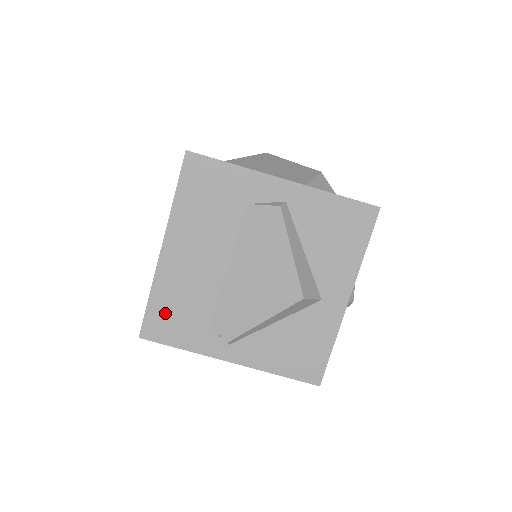
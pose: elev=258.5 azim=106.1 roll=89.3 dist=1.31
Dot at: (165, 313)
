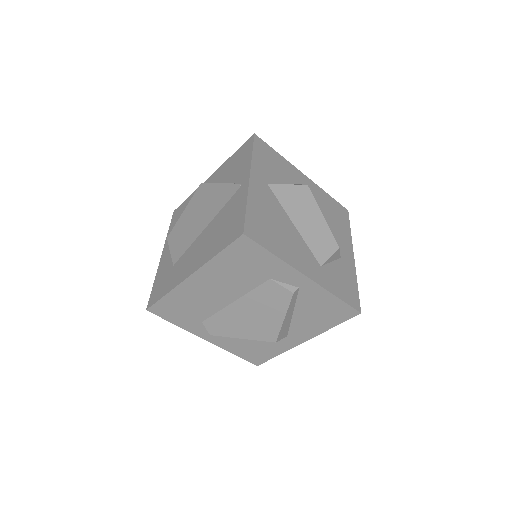
Dot at: (173, 306)
